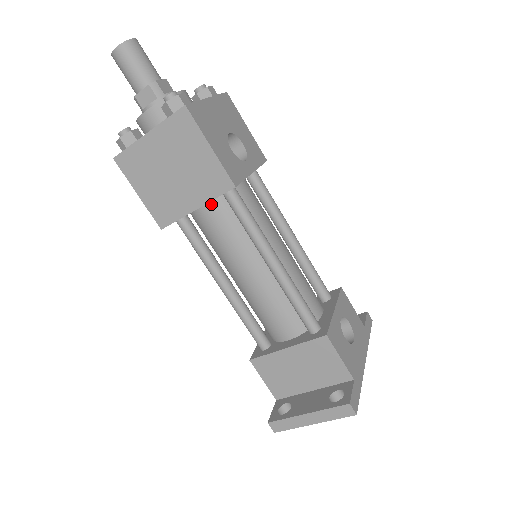
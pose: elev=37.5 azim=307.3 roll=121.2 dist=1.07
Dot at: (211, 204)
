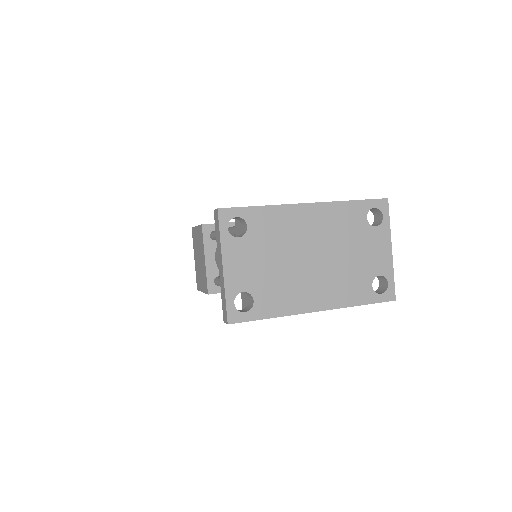
Dot at: (216, 253)
